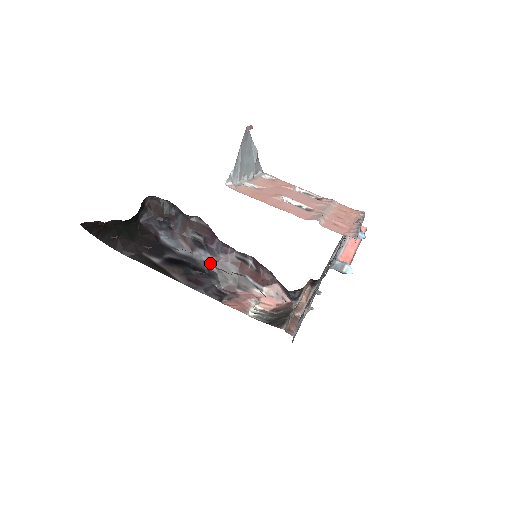
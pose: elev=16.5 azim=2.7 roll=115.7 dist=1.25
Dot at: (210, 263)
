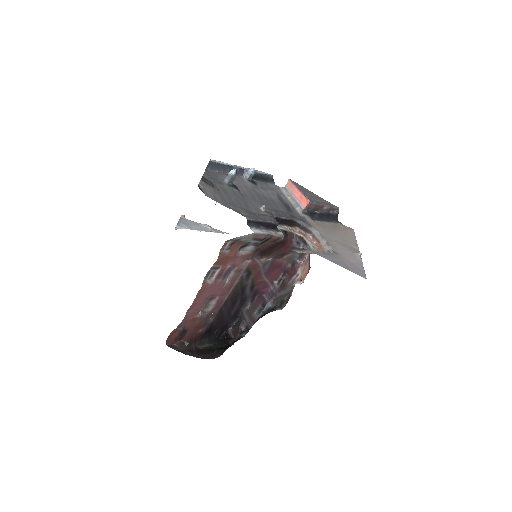
Dot at: (270, 307)
